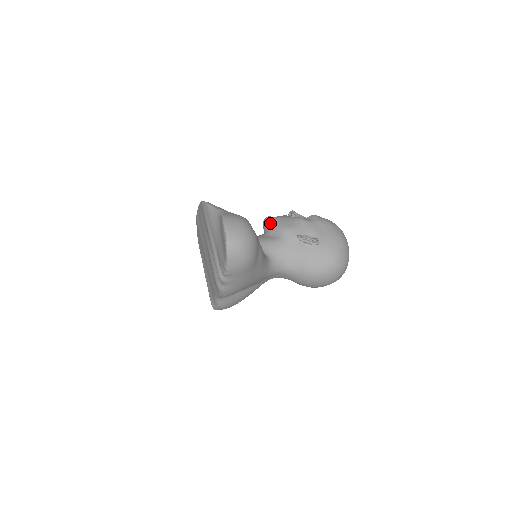
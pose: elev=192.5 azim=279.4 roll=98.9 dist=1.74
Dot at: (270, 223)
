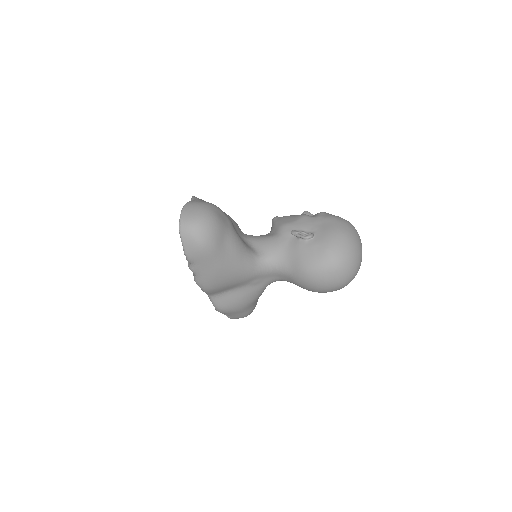
Dot at: (273, 222)
